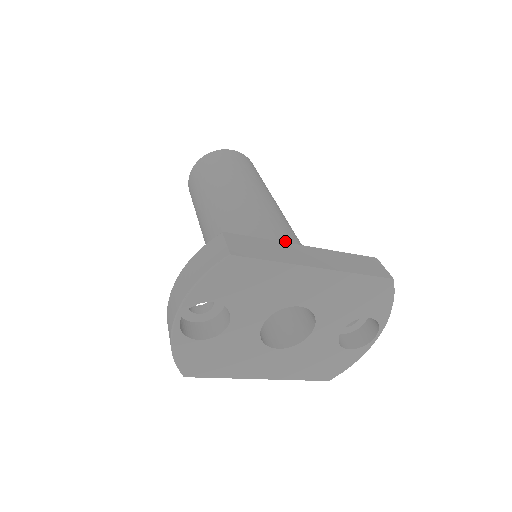
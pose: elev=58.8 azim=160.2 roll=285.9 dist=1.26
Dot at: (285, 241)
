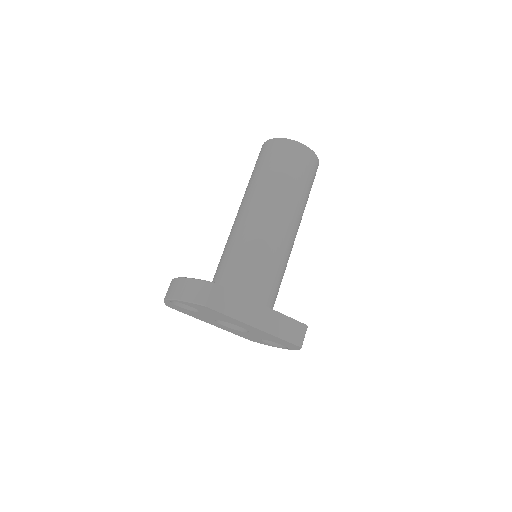
Dot at: (264, 281)
